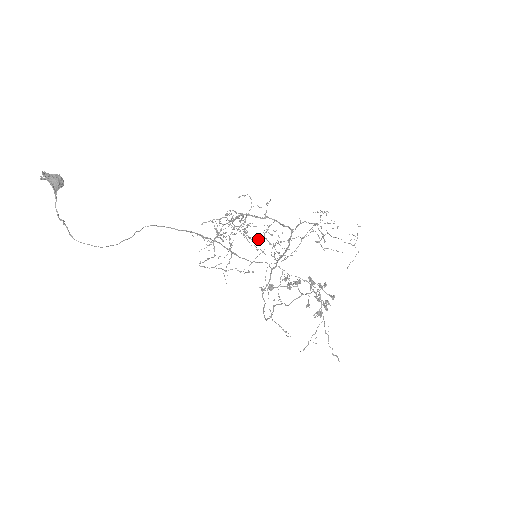
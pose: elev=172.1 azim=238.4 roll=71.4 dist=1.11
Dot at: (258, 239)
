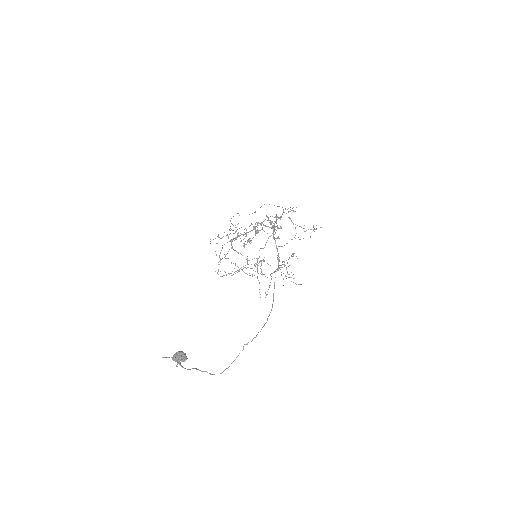
Dot at: occluded
